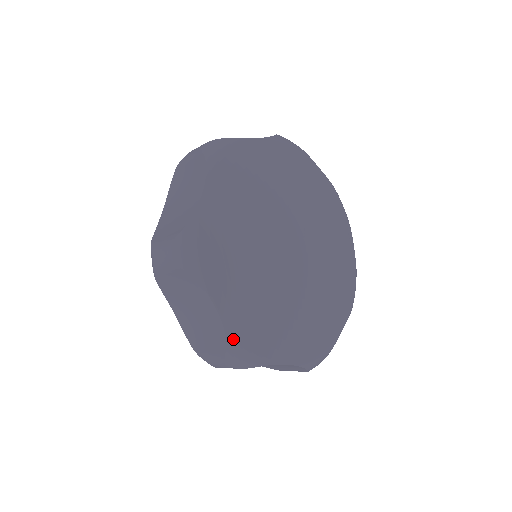
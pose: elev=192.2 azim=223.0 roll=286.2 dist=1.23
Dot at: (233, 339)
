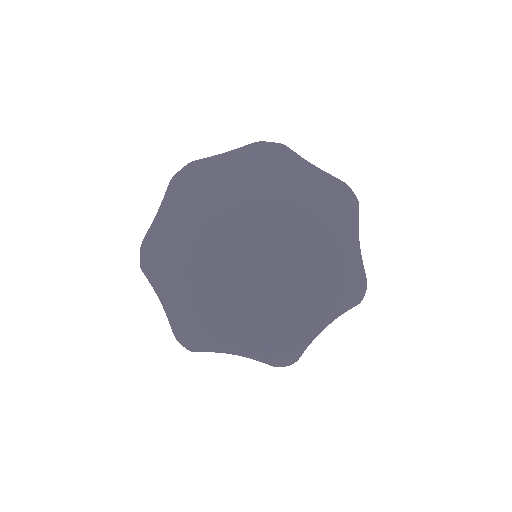
Dot at: (148, 238)
